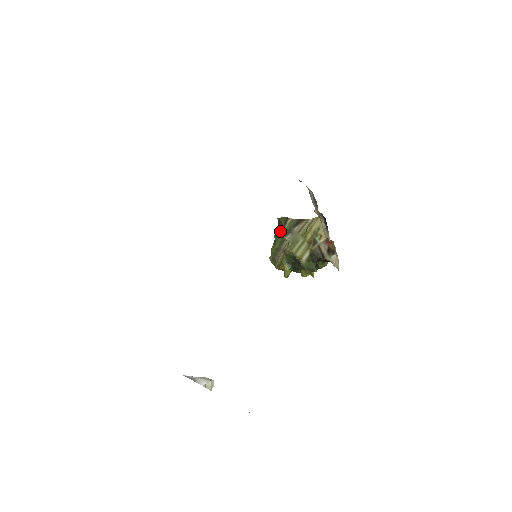
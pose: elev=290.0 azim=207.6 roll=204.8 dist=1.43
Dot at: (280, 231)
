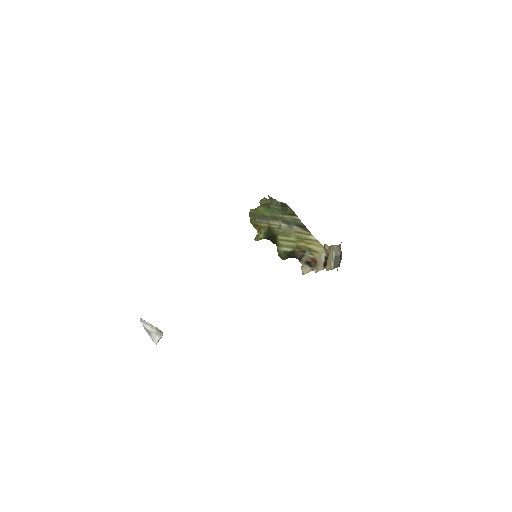
Dot at: (279, 209)
